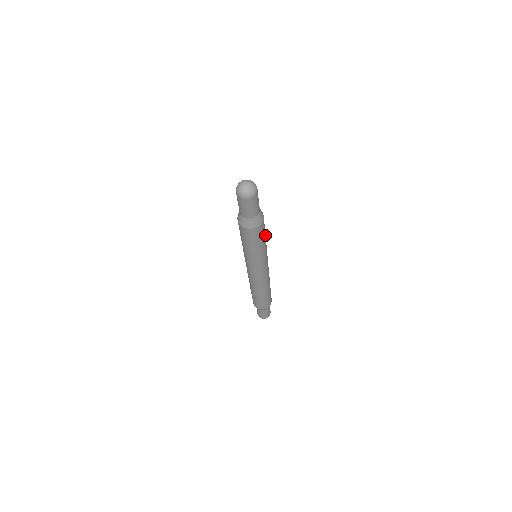
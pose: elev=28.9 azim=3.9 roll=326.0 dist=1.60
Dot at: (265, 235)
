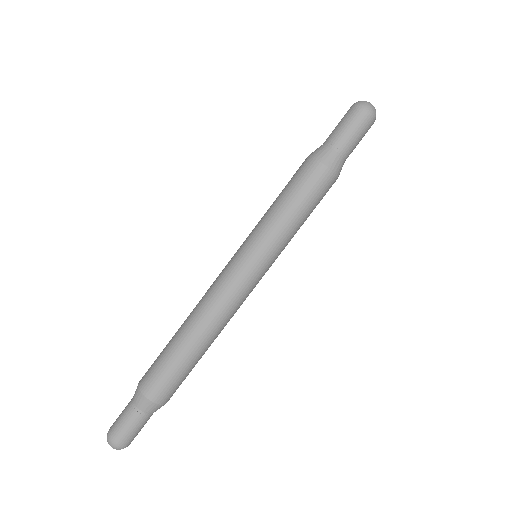
Dot at: (308, 216)
